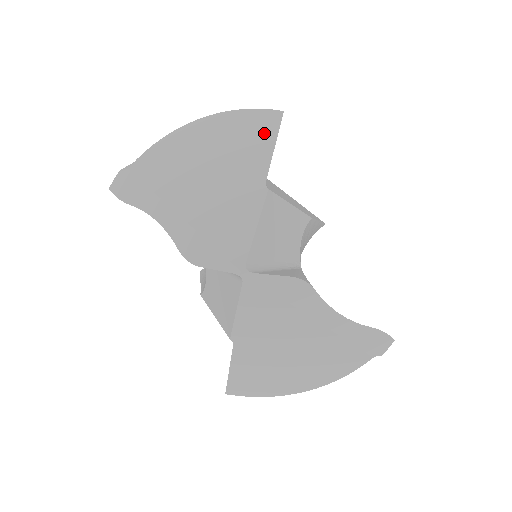
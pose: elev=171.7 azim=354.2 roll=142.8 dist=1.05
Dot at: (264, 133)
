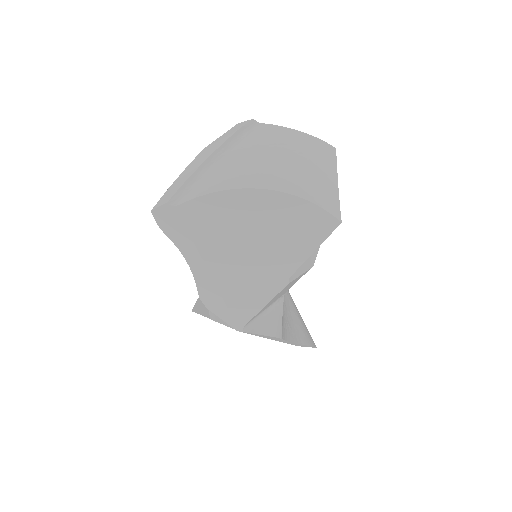
Dot at: (313, 235)
